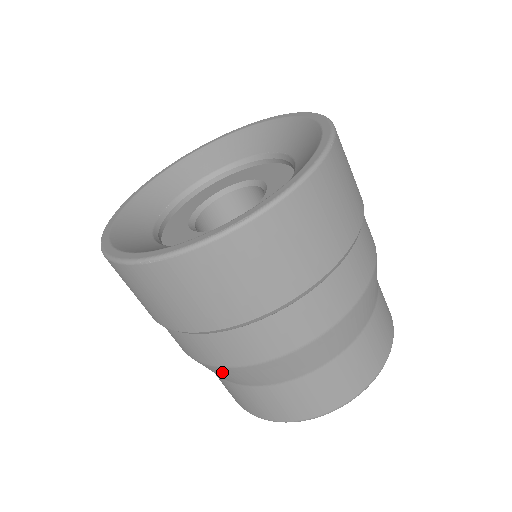
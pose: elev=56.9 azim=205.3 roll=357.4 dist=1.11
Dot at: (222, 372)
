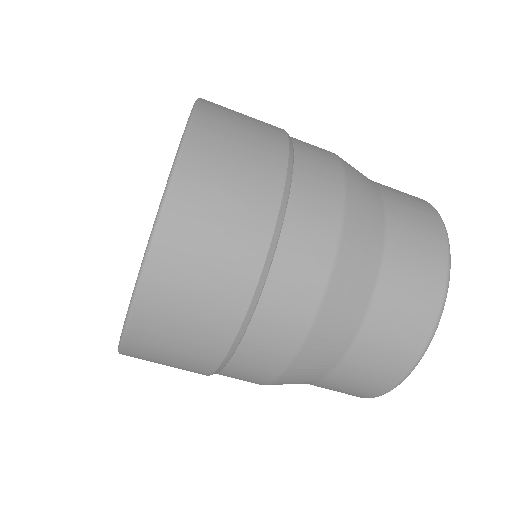
Dot at: occluded
